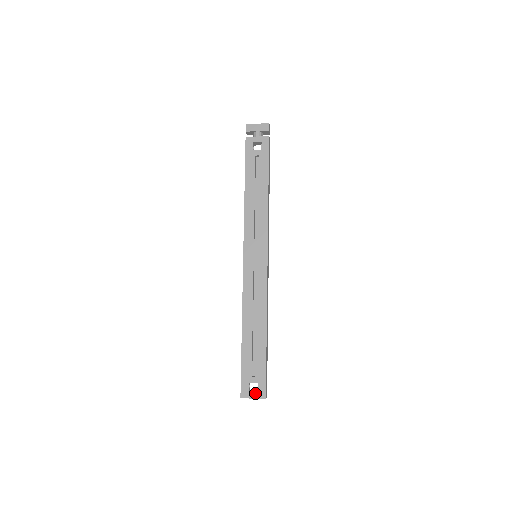
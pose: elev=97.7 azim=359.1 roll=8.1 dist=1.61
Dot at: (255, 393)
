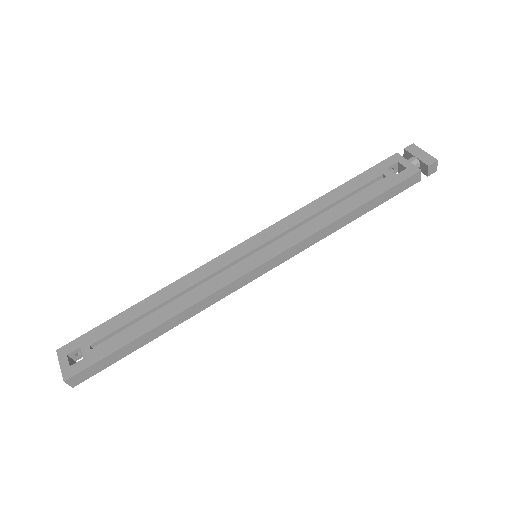
Dot at: (68, 363)
